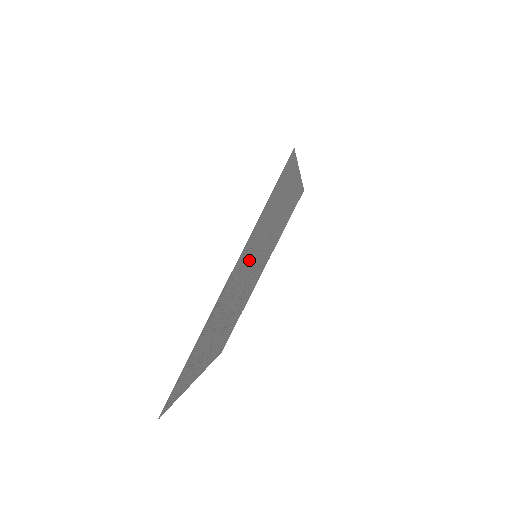
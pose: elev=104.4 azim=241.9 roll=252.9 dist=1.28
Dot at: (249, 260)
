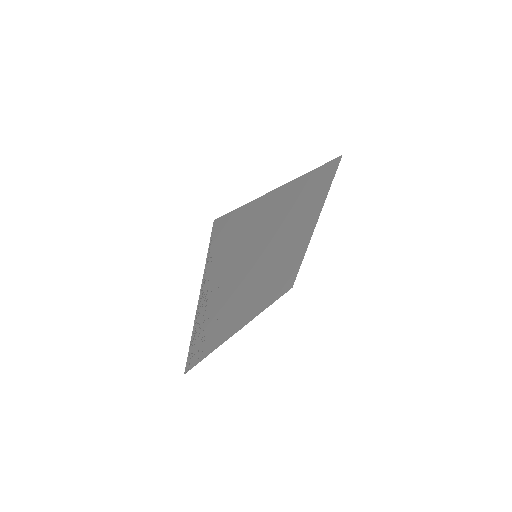
Dot at: (239, 269)
